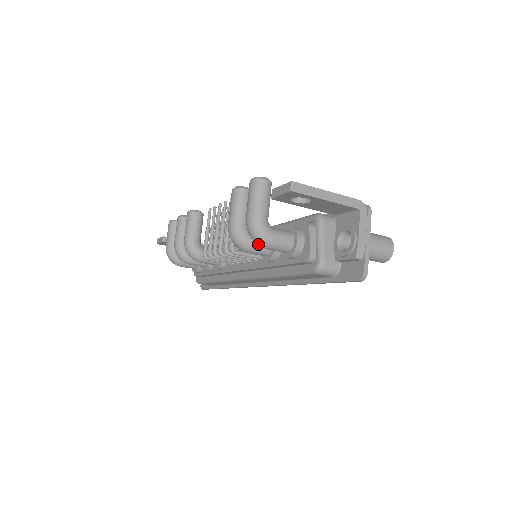
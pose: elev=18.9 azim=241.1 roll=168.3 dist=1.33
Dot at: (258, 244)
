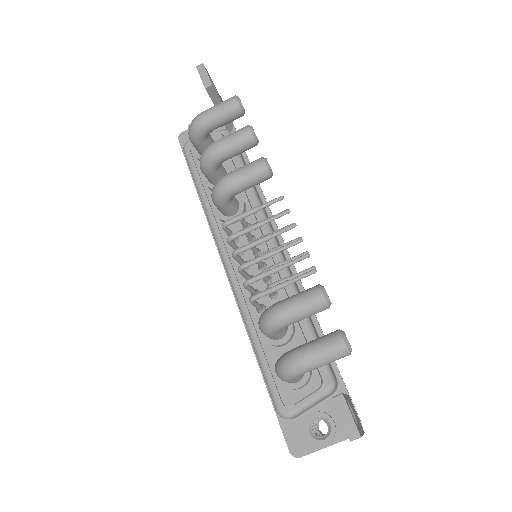
Dot at: (277, 370)
